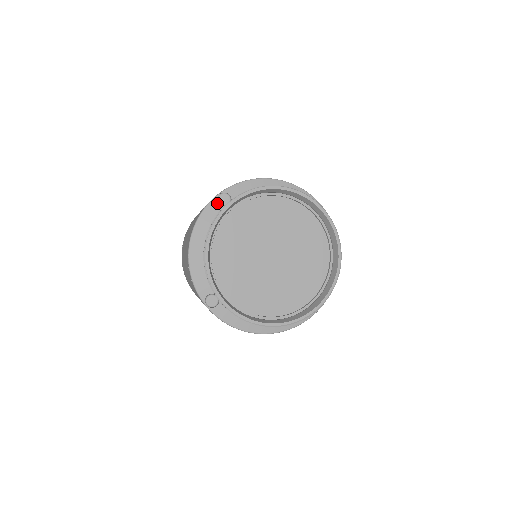
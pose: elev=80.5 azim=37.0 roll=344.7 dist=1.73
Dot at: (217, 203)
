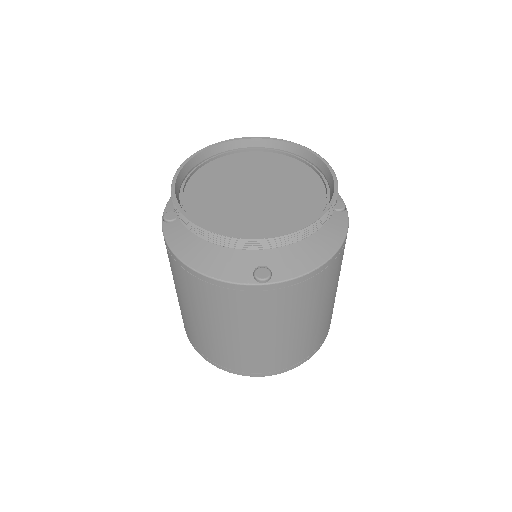
Dot at: (169, 224)
